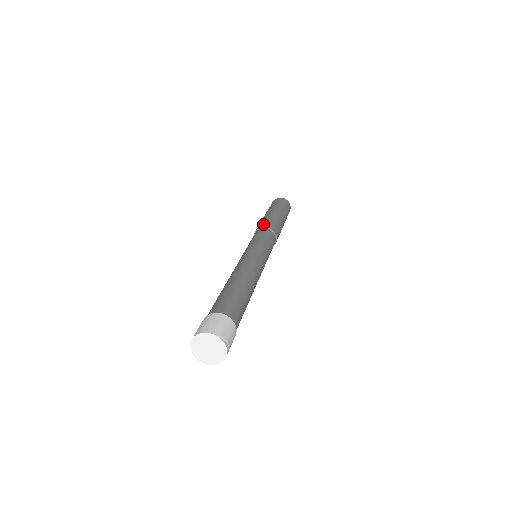
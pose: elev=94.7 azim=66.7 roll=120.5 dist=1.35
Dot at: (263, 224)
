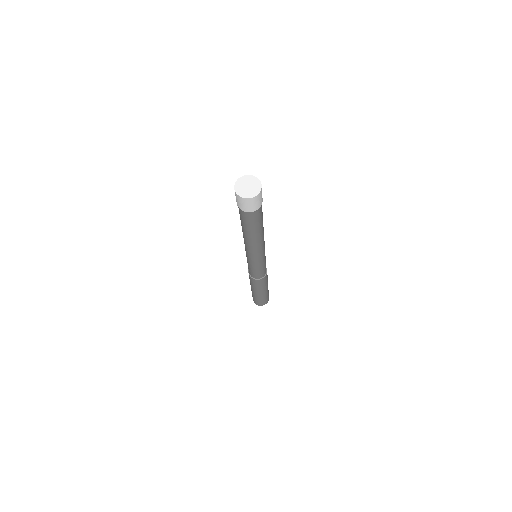
Dot at: occluded
